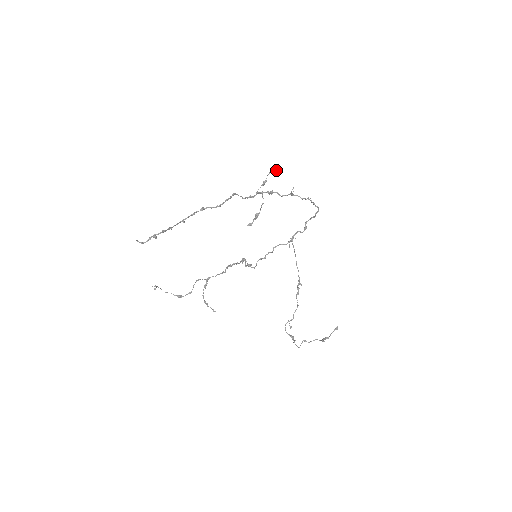
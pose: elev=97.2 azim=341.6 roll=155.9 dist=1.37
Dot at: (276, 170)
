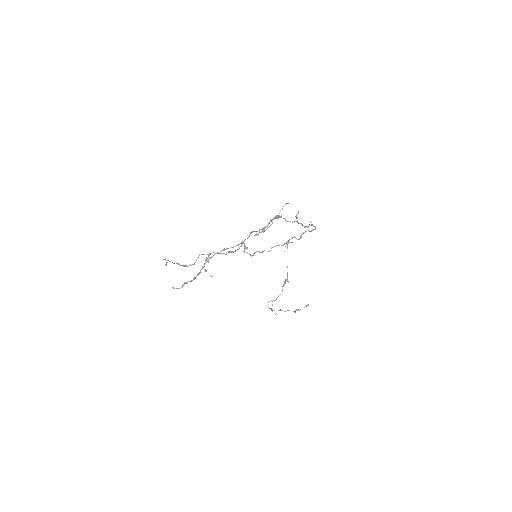
Dot at: (288, 203)
